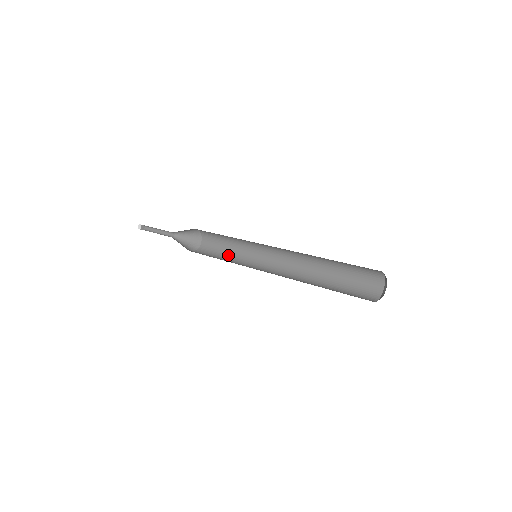
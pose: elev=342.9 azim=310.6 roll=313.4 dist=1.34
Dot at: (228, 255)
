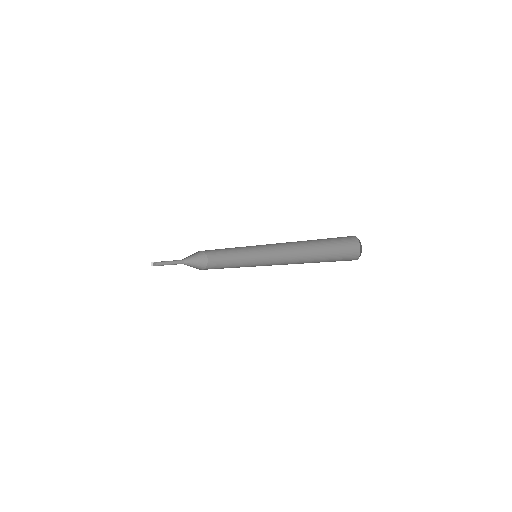
Dot at: (233, 262)
